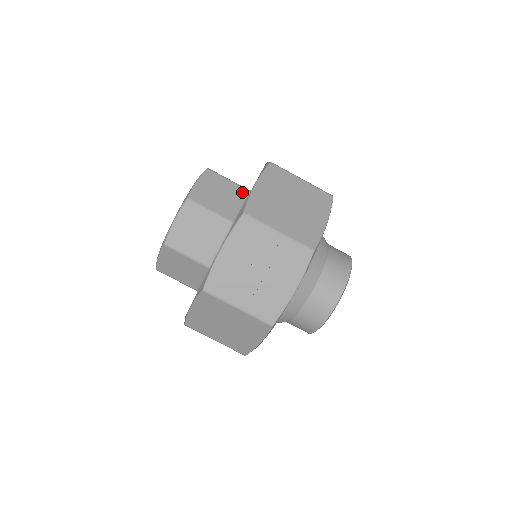
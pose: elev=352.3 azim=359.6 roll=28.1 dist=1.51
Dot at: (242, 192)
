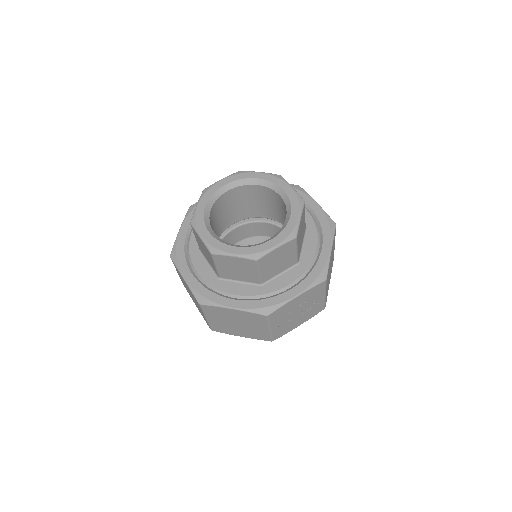
Dot at: occluded
